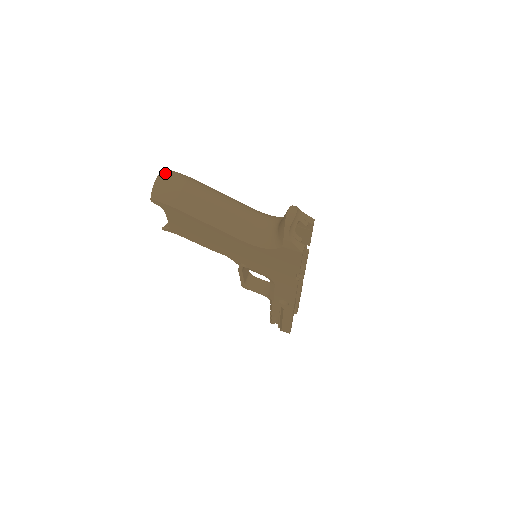
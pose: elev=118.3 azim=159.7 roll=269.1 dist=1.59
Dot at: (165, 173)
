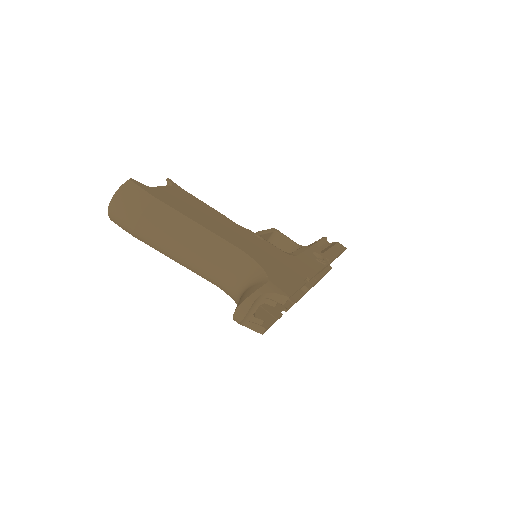
Dot at: (120, 195)
